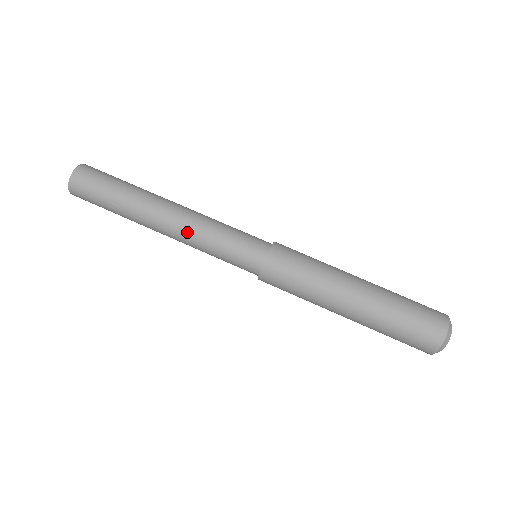
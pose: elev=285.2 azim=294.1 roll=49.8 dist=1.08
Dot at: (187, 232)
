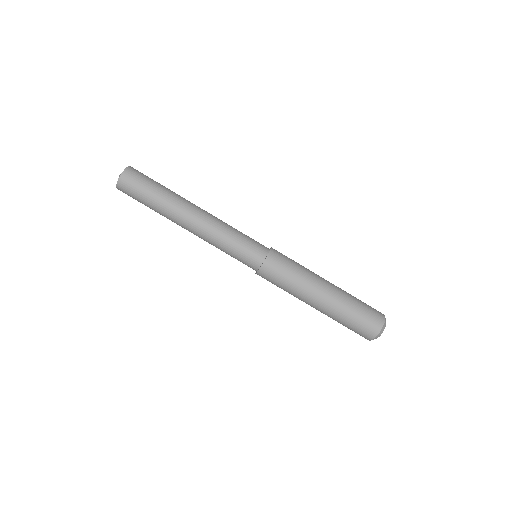
Dot at: (204, 240)
